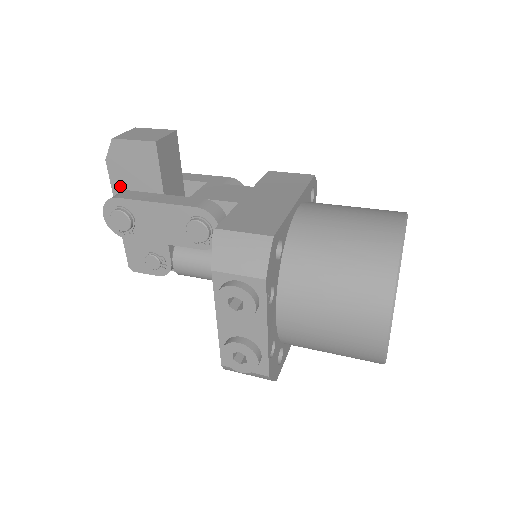
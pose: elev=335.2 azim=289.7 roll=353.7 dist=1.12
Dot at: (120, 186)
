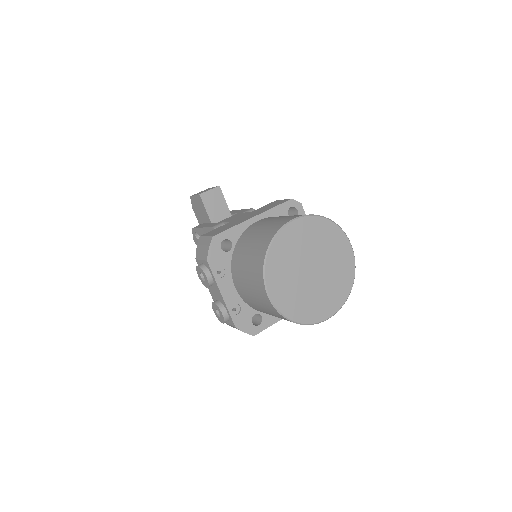
Dot at: (200, 222)
